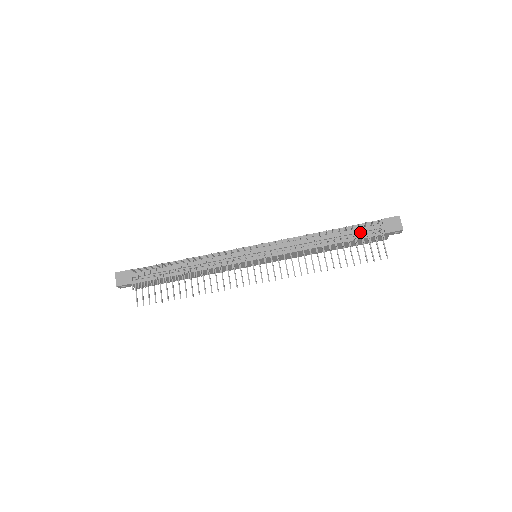
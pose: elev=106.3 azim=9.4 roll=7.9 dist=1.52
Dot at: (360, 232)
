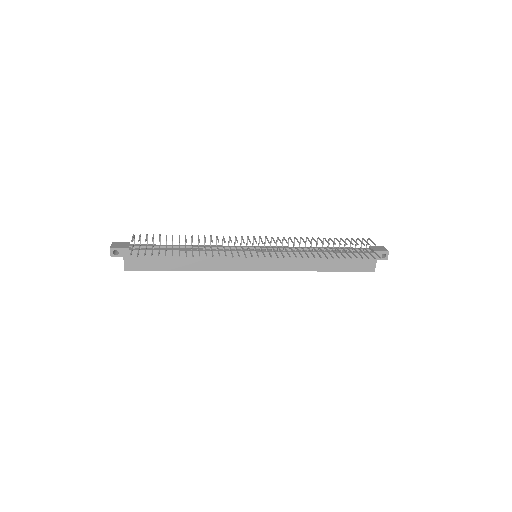
Dot at: (352, 249)
